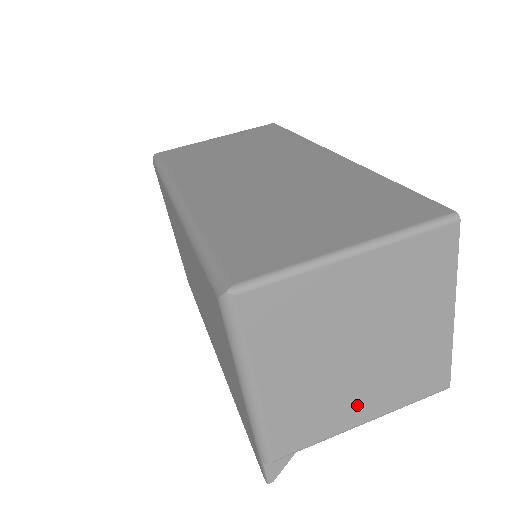
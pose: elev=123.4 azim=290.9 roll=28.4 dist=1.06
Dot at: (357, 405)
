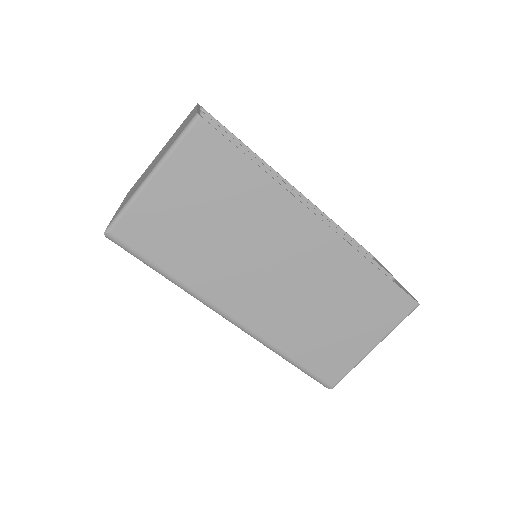
Dot at: occluded
